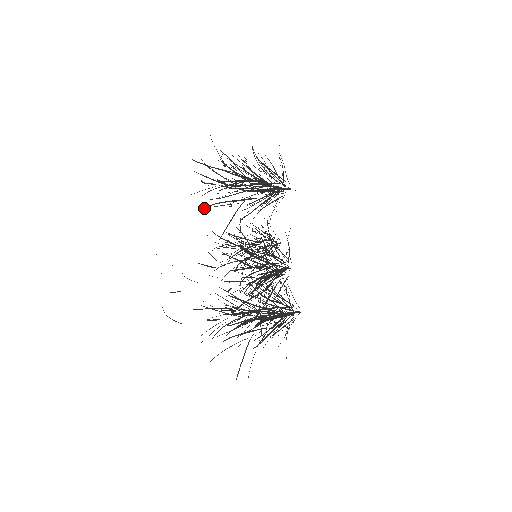
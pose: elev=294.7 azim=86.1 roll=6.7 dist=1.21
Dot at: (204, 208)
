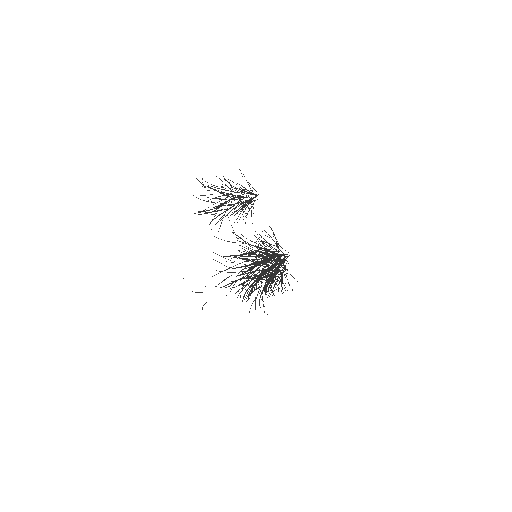
Dot at: (200, 214)
